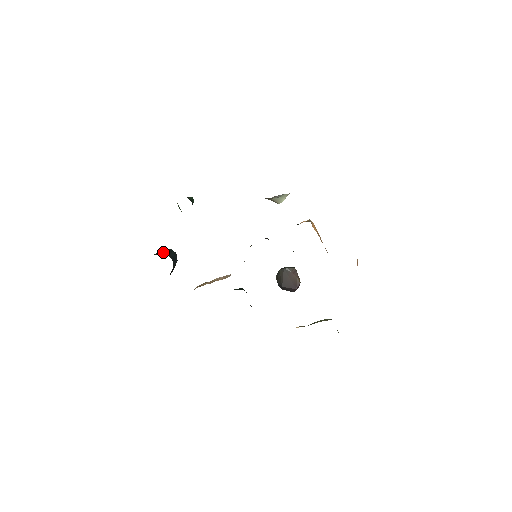
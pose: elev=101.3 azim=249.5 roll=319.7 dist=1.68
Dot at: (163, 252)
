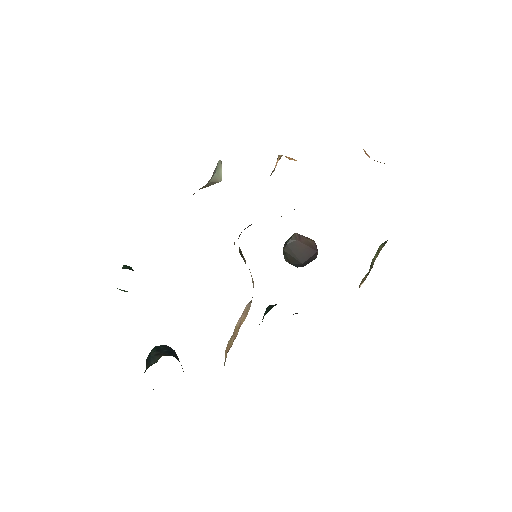
Dot at: (152, 358)
